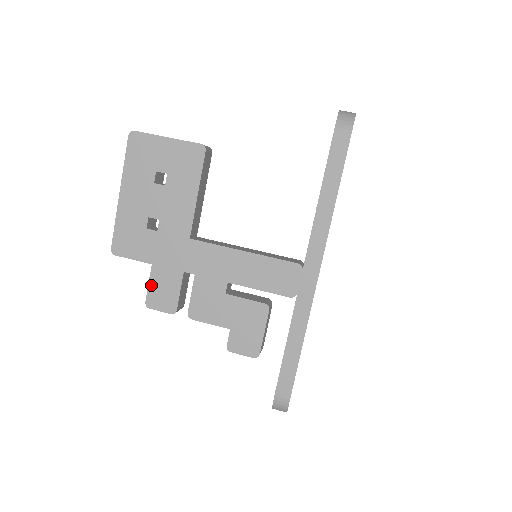
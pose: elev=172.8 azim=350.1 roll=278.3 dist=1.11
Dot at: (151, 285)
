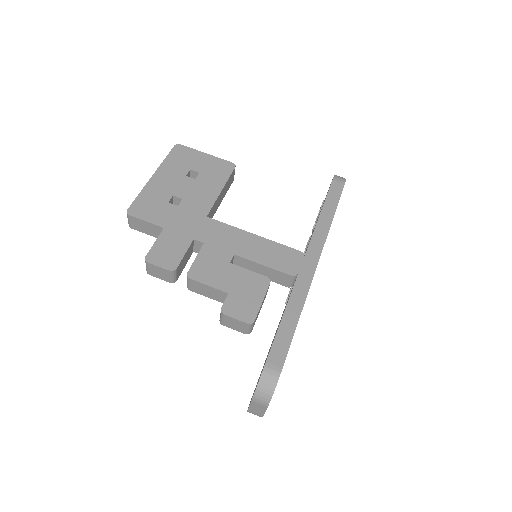
Dot at: (157, 244)
